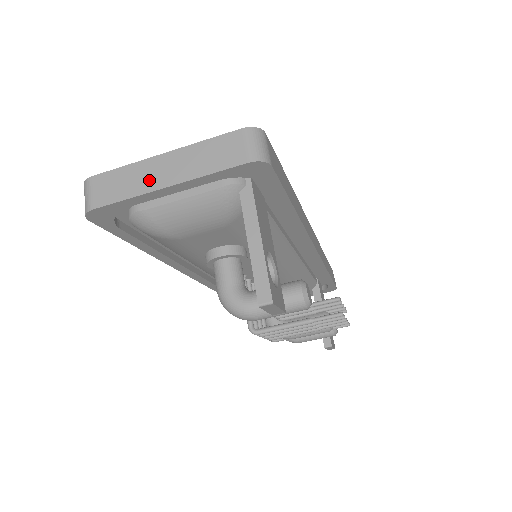
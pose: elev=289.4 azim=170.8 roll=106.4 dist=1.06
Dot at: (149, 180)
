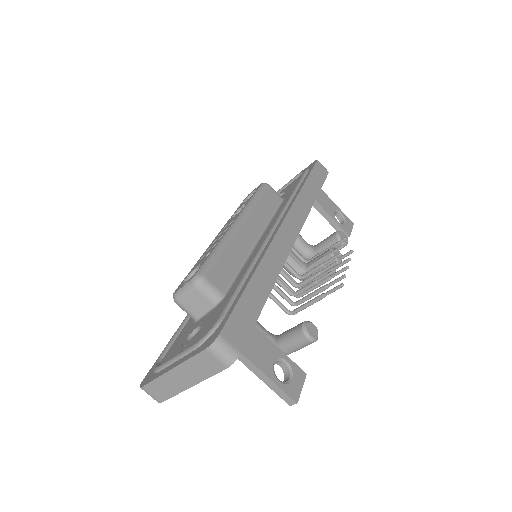
Dot at: (177, 385)
